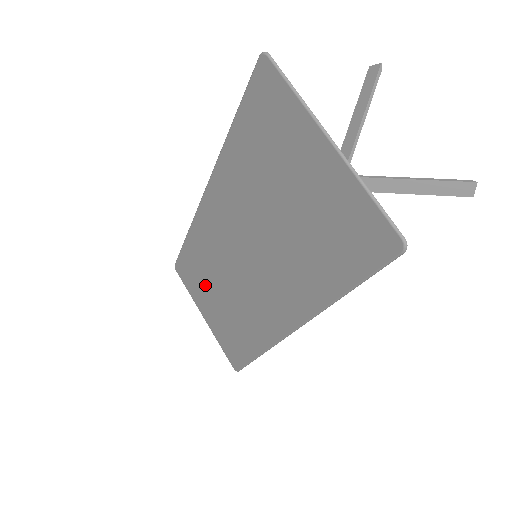
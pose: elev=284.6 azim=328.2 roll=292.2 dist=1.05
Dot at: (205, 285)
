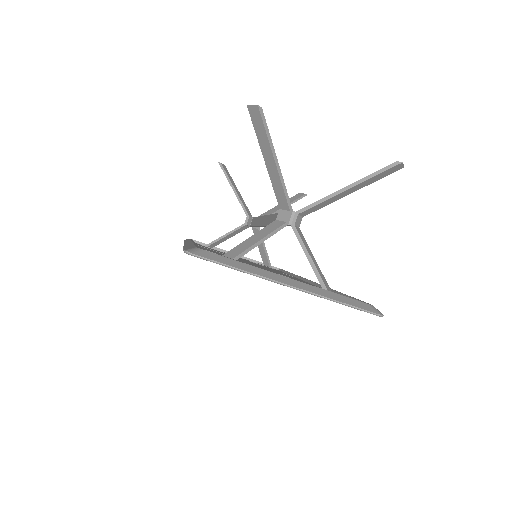
Dot at: occluded
